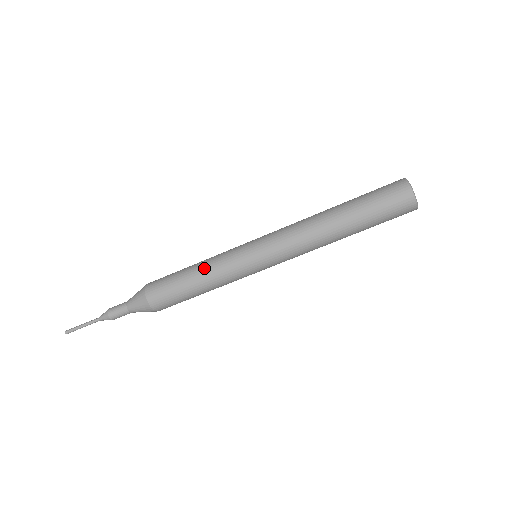
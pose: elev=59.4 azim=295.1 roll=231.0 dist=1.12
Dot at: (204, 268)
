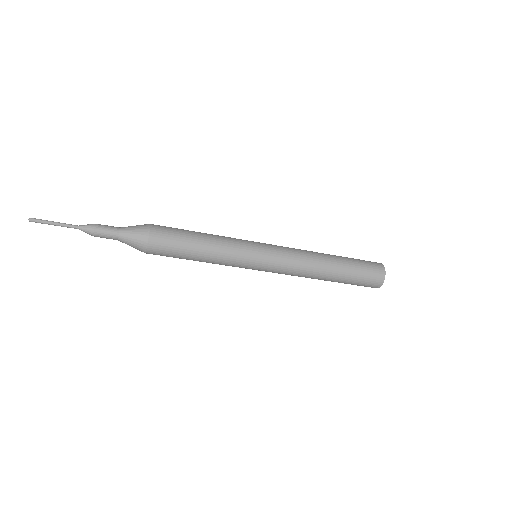
Dot at: (213, 257)
